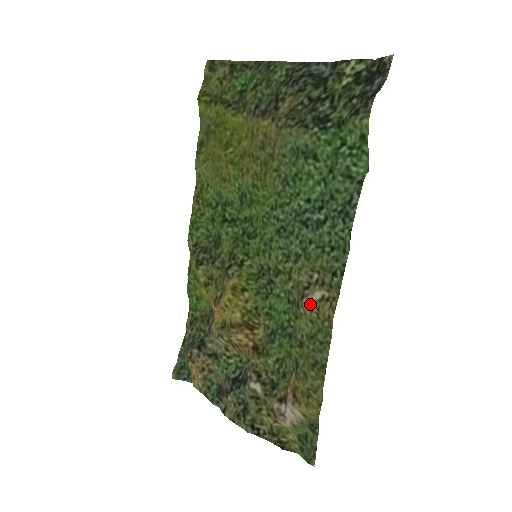
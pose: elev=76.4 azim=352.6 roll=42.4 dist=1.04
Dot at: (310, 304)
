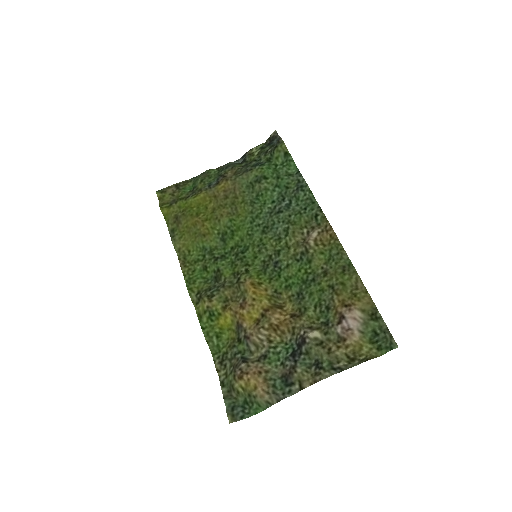
Dot at: (314, 241)
